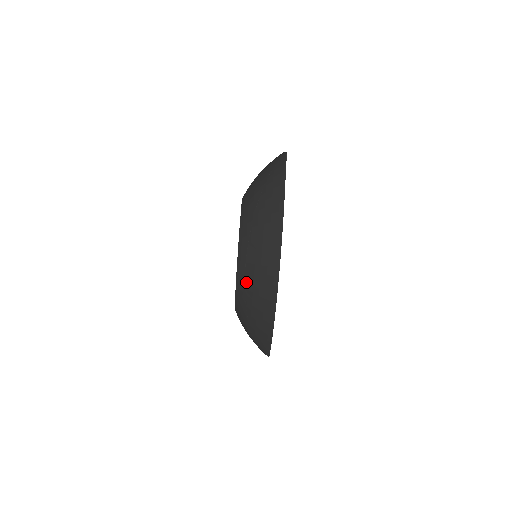
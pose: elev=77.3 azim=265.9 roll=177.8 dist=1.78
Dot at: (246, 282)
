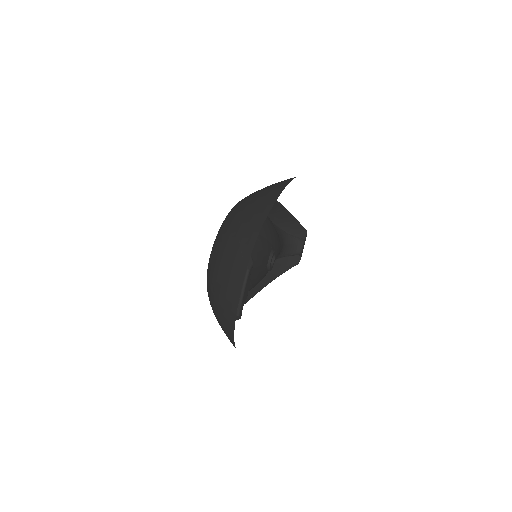
Dot at: (256, 191)
